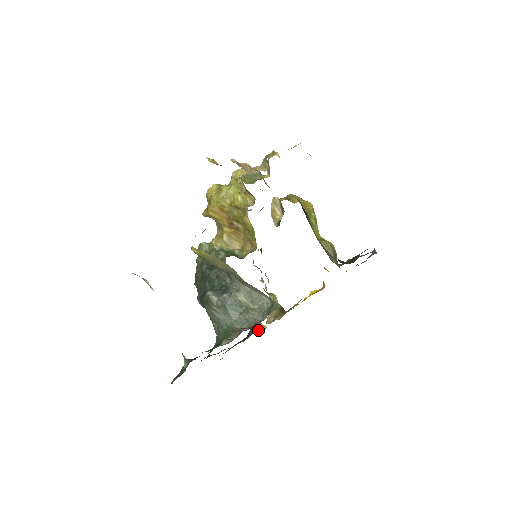
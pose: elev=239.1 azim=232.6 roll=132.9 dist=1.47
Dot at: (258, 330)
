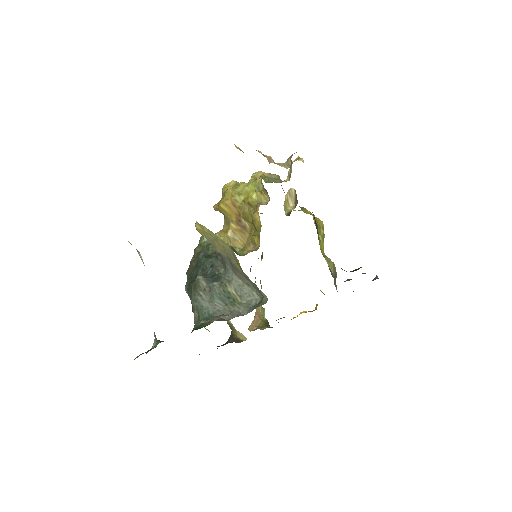
Dot at: (237, 340)
